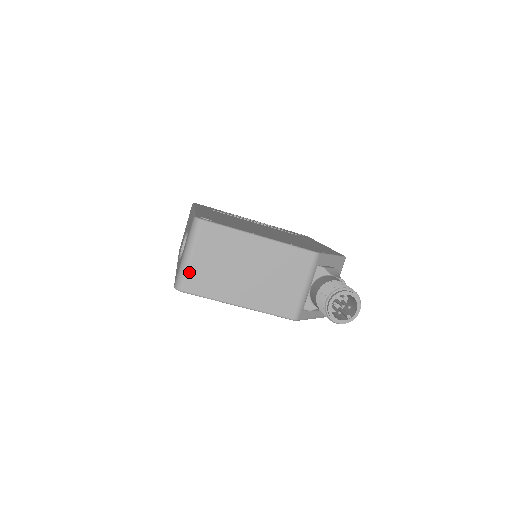
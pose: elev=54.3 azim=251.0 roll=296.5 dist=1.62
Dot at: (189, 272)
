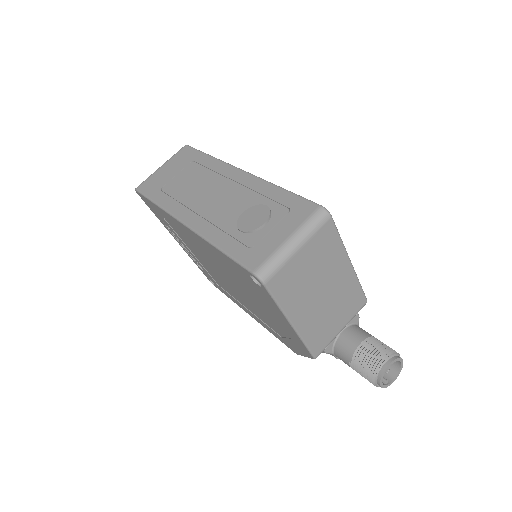
Dot at: (285, 265)
